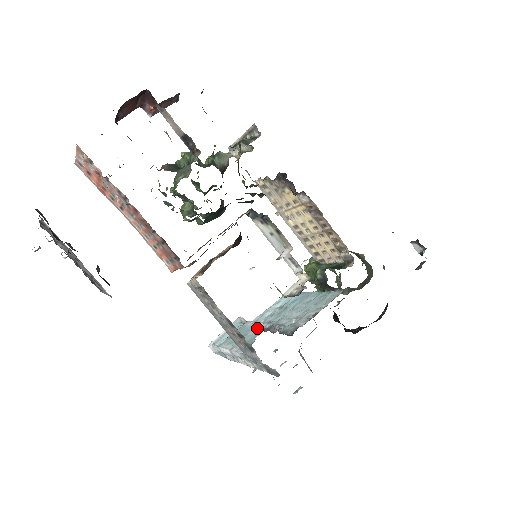
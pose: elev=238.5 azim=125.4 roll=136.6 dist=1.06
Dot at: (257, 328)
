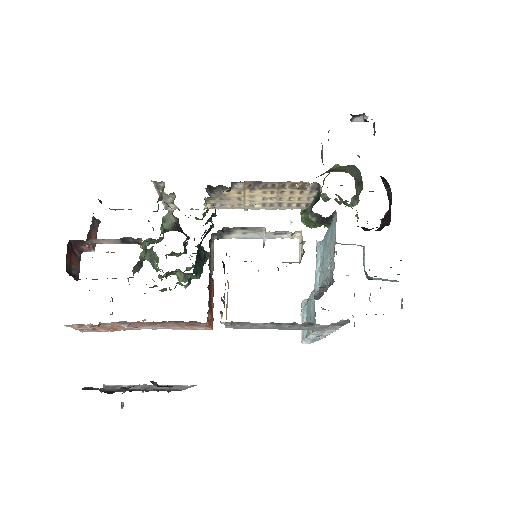
Dot at: (312, 300)
